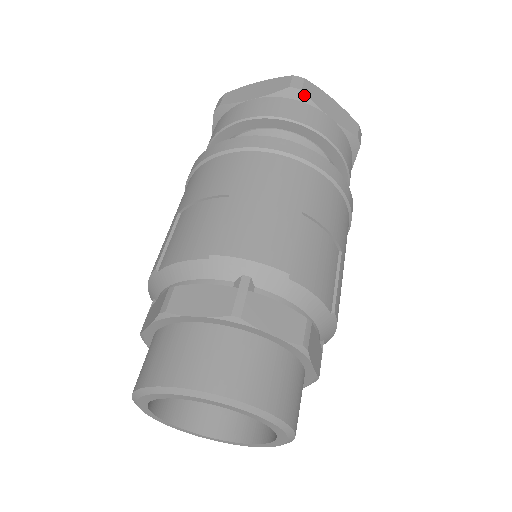
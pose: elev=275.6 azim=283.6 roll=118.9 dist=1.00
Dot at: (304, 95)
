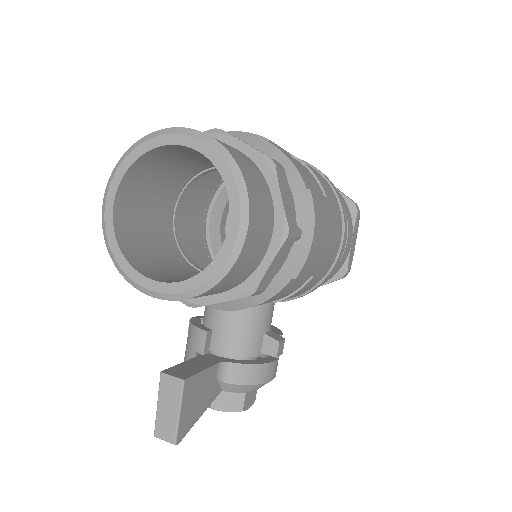
Dot at: occluded
